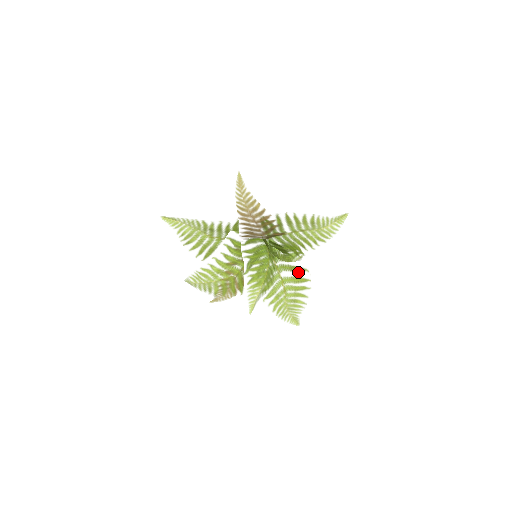
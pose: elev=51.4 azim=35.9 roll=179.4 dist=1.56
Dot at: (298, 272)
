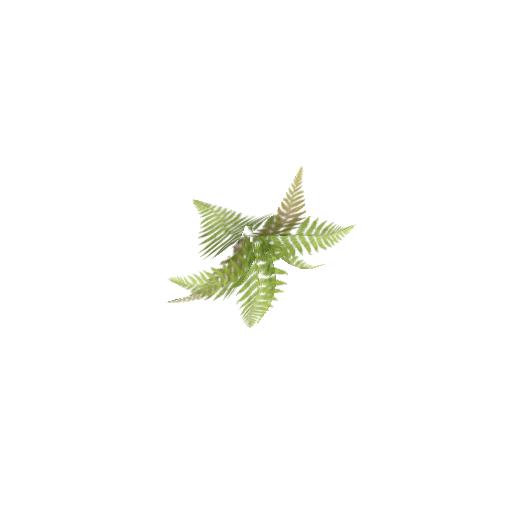
Dot at: (277, 274)
